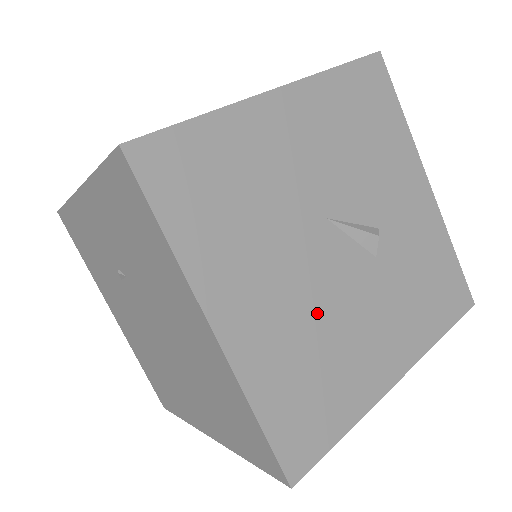
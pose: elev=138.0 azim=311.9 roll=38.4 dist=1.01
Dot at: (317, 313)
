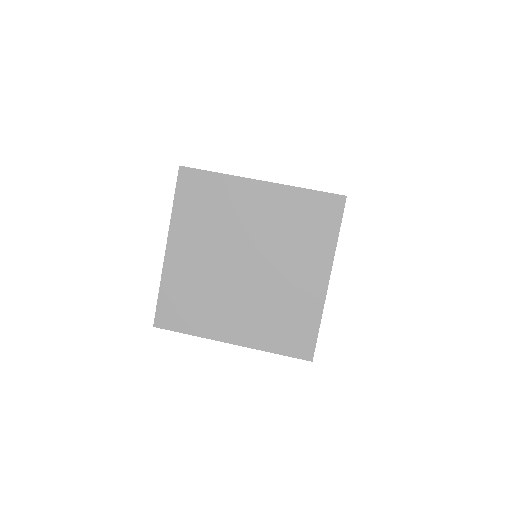
Dot at: occluded
